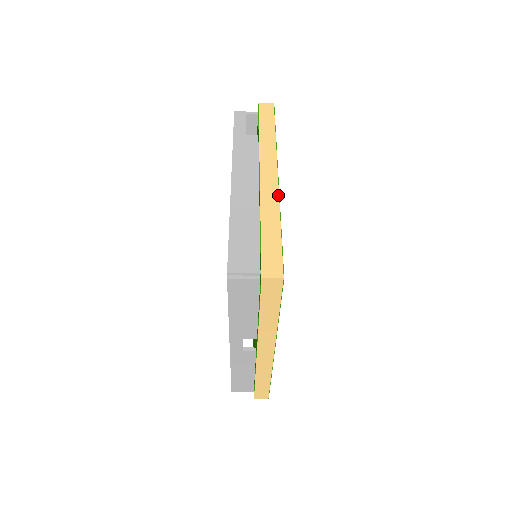
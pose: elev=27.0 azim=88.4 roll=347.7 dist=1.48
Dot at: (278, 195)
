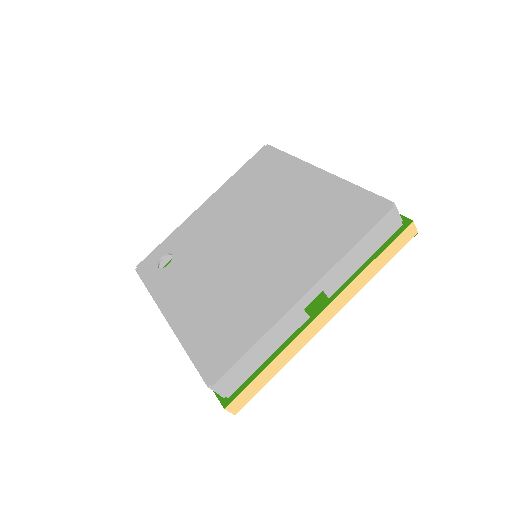
Dot at: occluded
